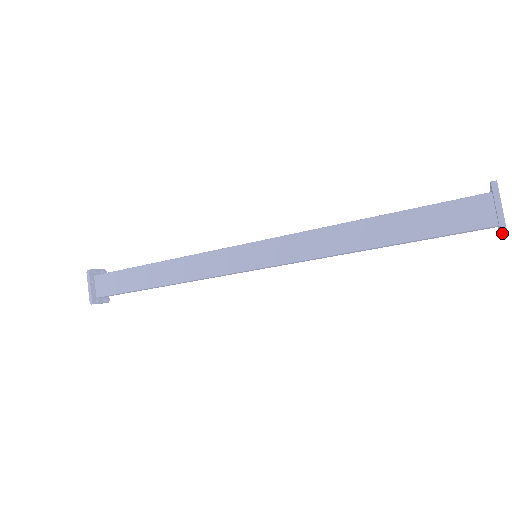
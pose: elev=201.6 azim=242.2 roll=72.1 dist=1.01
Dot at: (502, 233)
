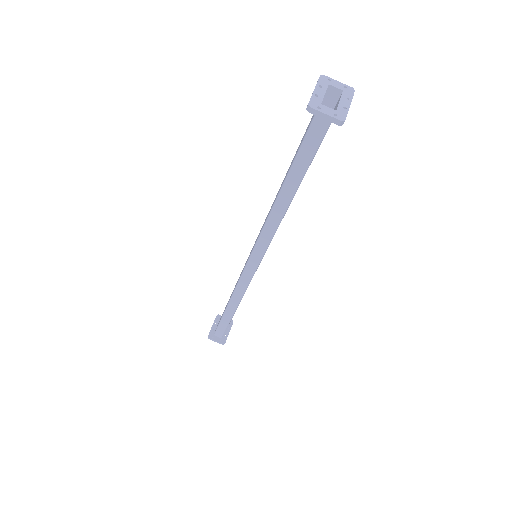
Dot at: (308, 110)
